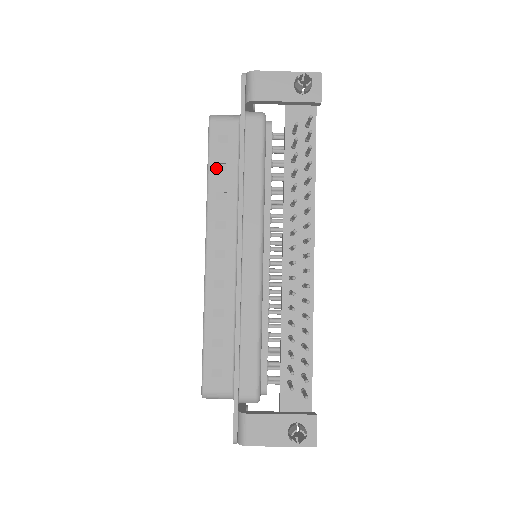
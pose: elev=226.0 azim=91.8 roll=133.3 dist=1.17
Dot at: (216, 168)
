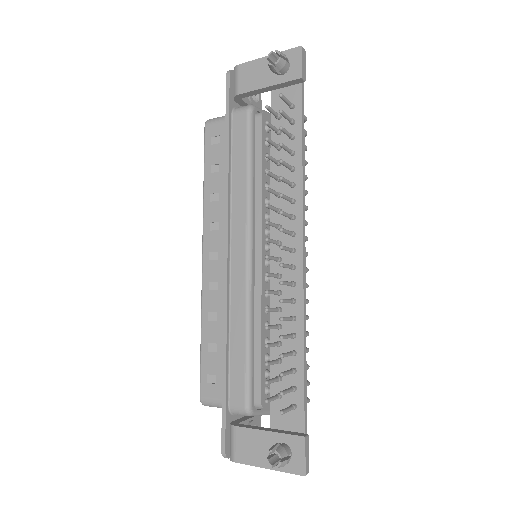
Dot at: (210, 170)
